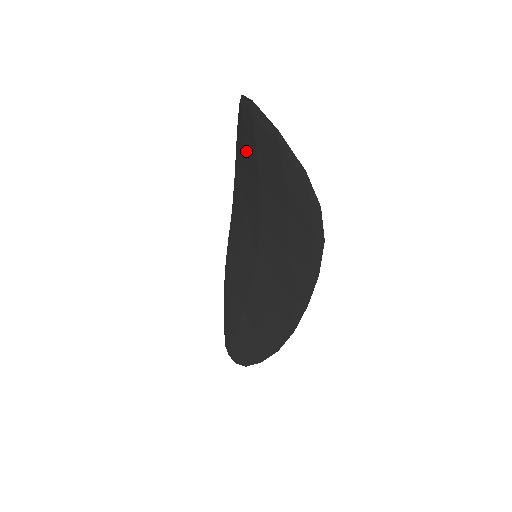
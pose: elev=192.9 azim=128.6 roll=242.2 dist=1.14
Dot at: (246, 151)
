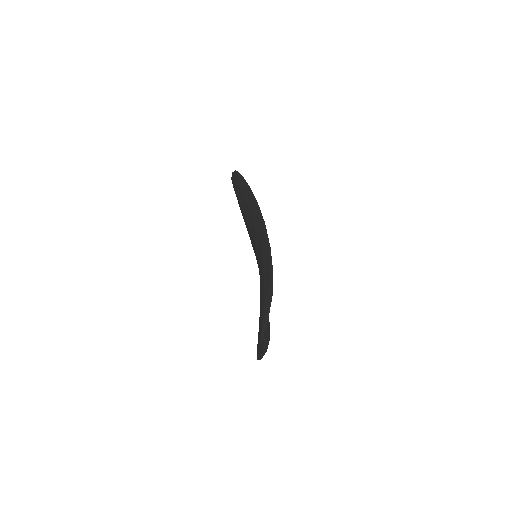
Dot at: (262, 307)
